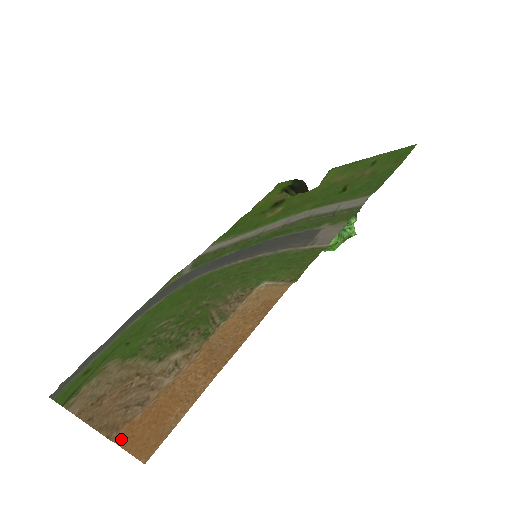
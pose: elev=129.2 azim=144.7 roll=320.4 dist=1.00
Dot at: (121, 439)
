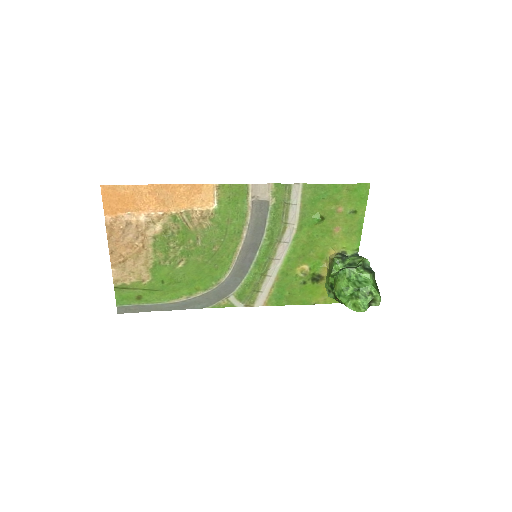
Dot at: (107, 211)
